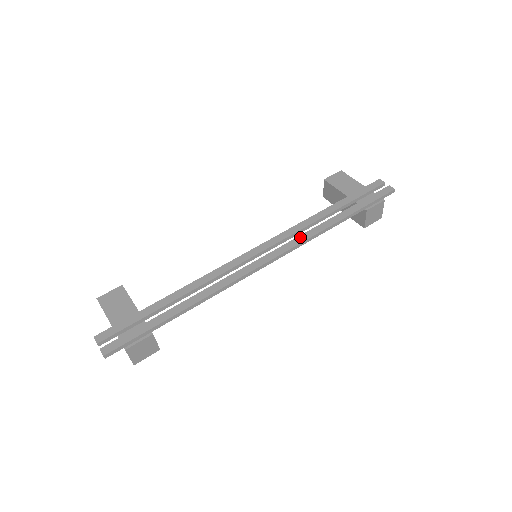
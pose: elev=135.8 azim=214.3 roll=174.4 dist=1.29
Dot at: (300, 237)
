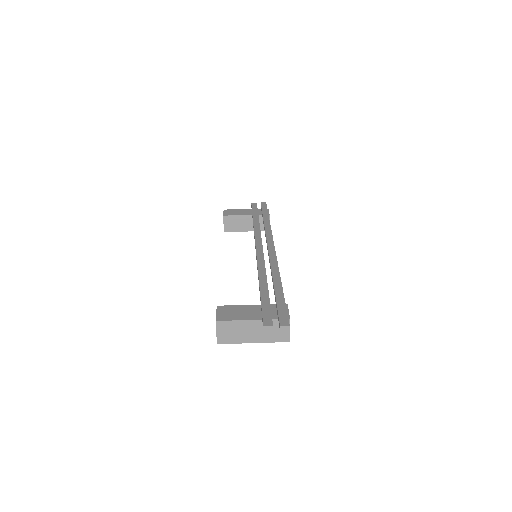
Dot at: (267, 233)
